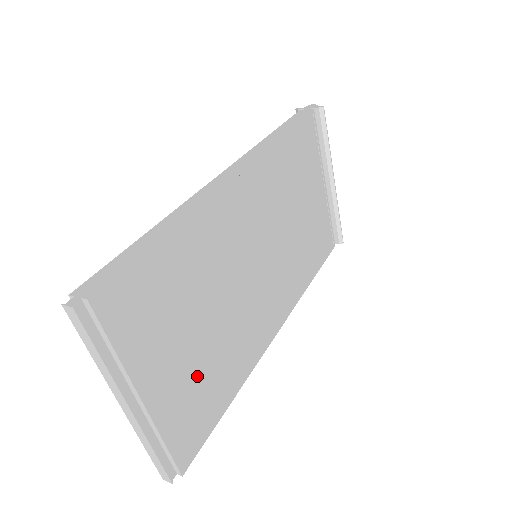
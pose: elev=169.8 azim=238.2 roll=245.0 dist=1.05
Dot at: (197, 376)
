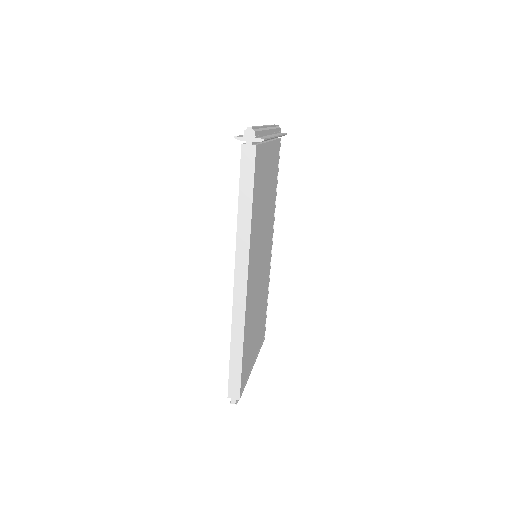
Dot at: occluded
